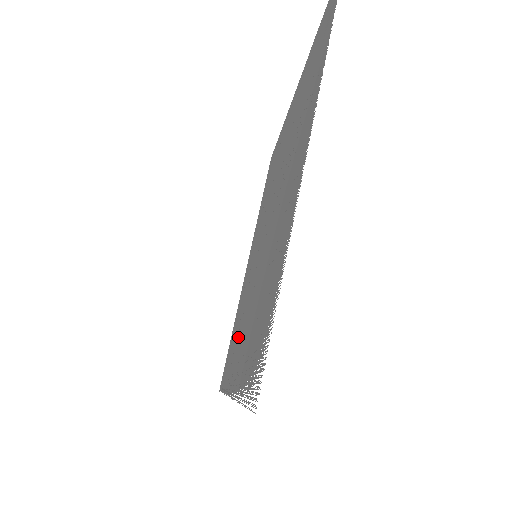
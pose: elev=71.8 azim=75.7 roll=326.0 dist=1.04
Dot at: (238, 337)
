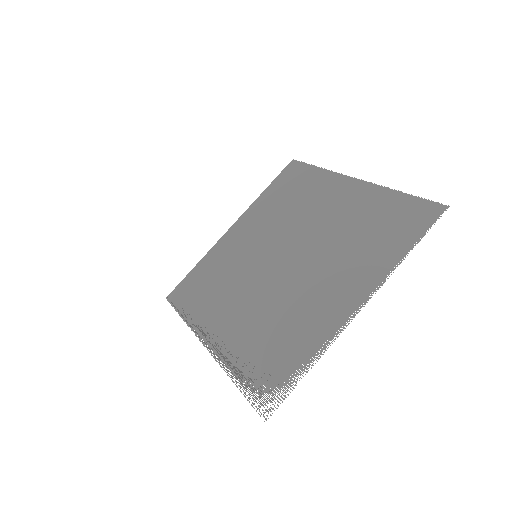
Dot at: (219, 304)
